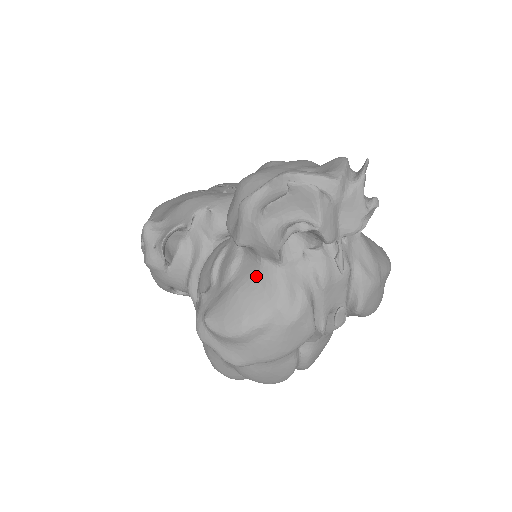
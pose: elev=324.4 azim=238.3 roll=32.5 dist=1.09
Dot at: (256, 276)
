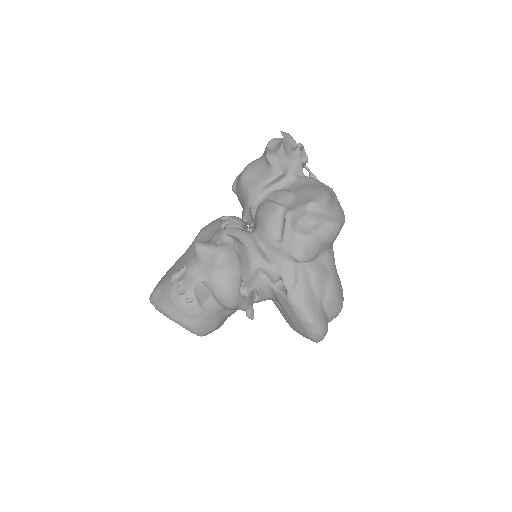
Dot at: (302, 182)
